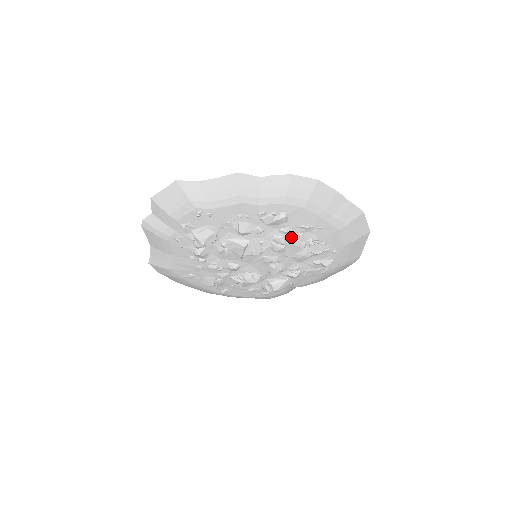
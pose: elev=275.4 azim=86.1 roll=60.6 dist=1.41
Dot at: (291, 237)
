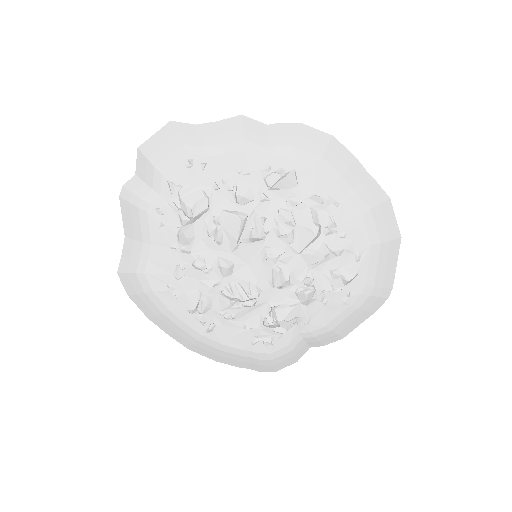
Dot at: (301, 214)
